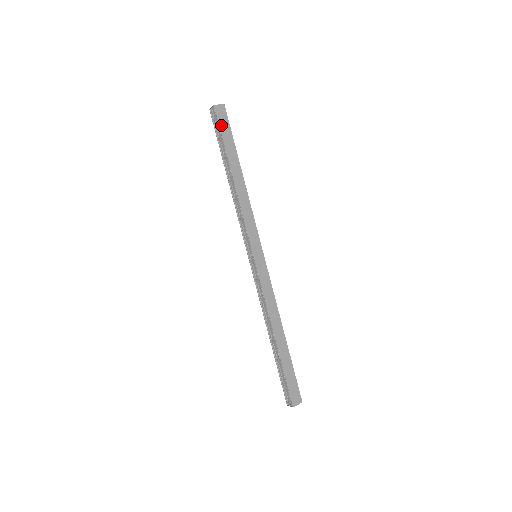
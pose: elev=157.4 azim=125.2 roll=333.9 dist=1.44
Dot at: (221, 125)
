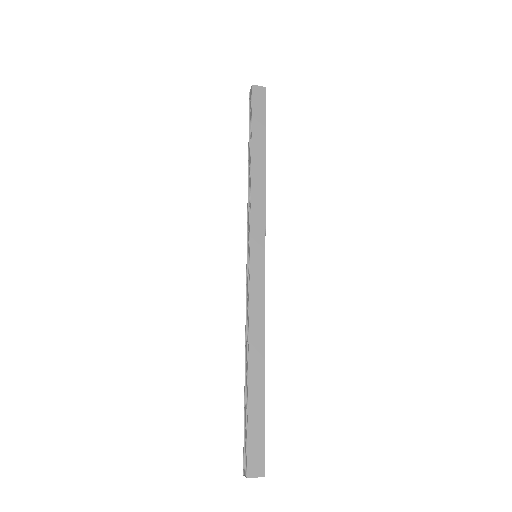
Dot at: (255, 105)
